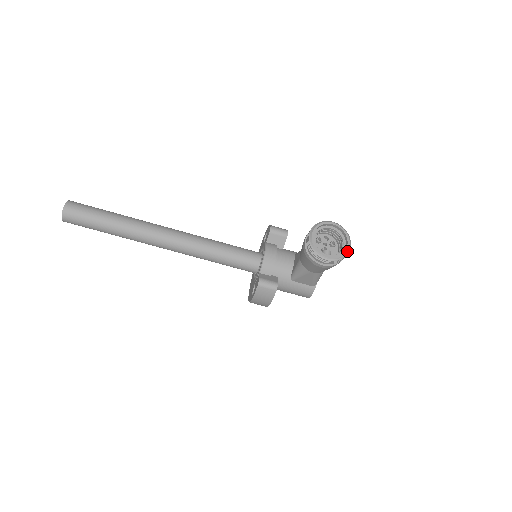
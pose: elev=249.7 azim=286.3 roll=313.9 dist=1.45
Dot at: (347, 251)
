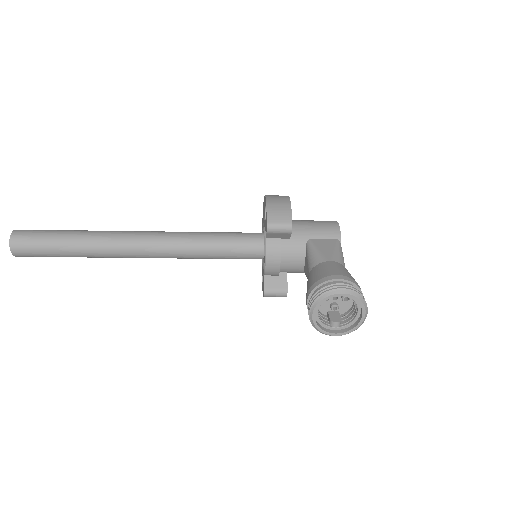
Dot at: (361, 323)
